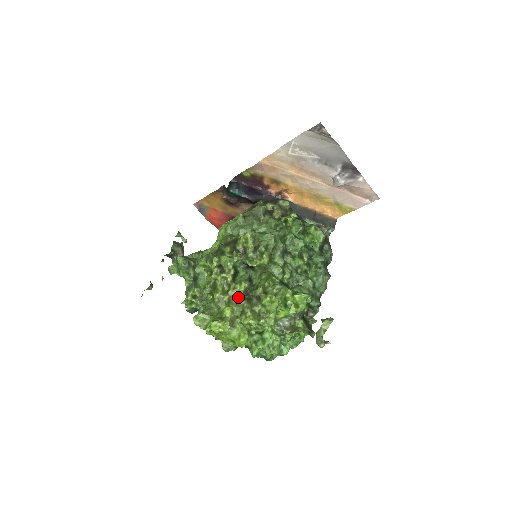
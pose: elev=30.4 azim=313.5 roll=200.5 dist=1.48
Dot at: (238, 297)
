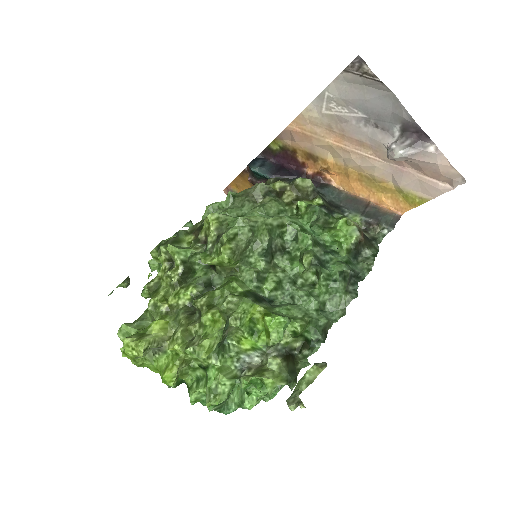
Dot at: (179, 308)
